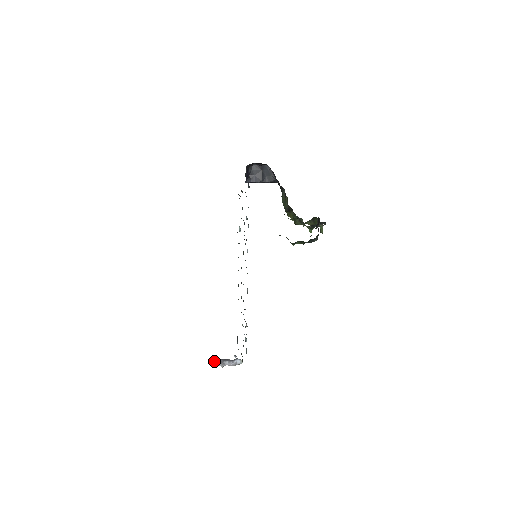
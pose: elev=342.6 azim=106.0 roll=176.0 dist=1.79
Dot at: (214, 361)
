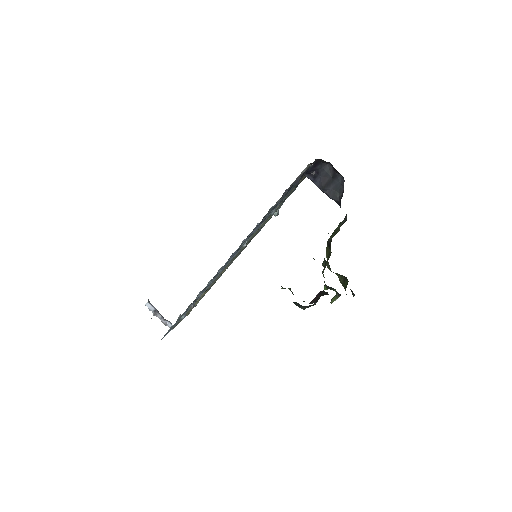
Dot at: (150, 304)
